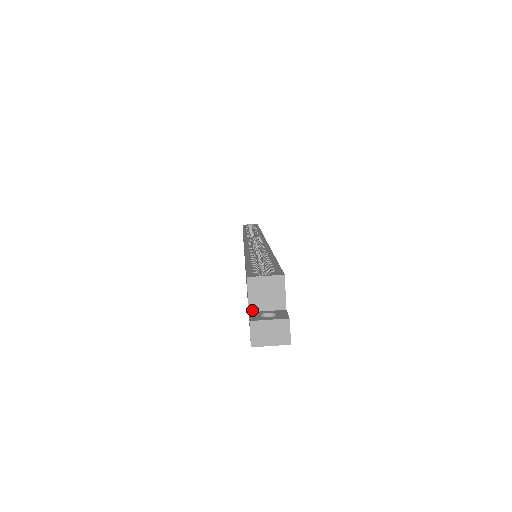
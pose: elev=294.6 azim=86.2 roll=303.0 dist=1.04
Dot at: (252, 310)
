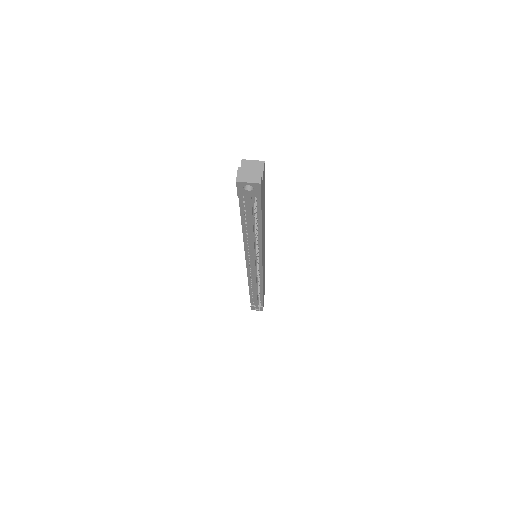
Dot at: occluded
